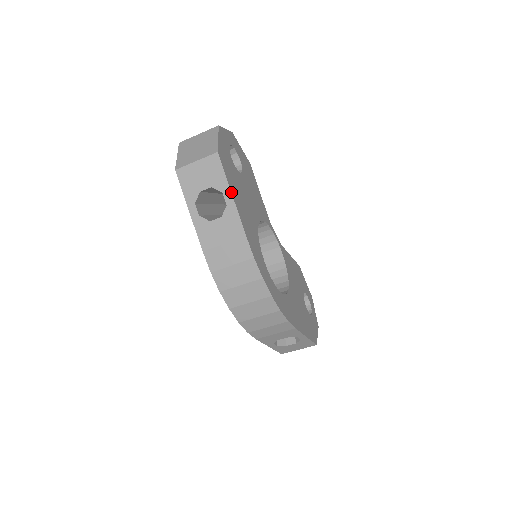
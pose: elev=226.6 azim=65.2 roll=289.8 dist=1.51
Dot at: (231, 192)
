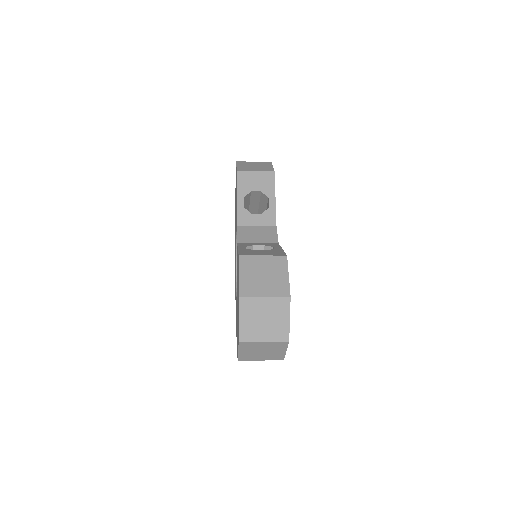
Dot at: occluded
